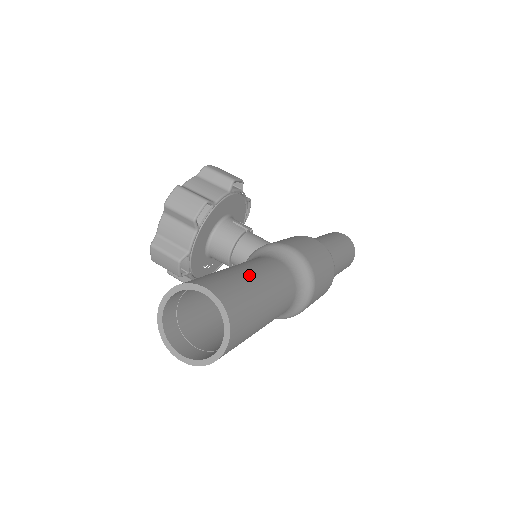
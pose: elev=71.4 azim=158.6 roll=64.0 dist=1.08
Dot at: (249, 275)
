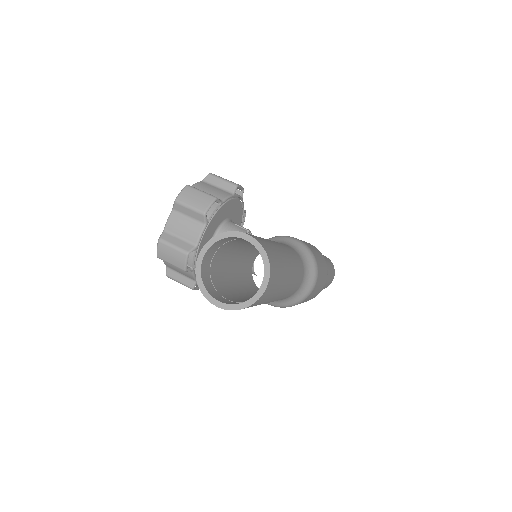
Dot at: (272, 242)
